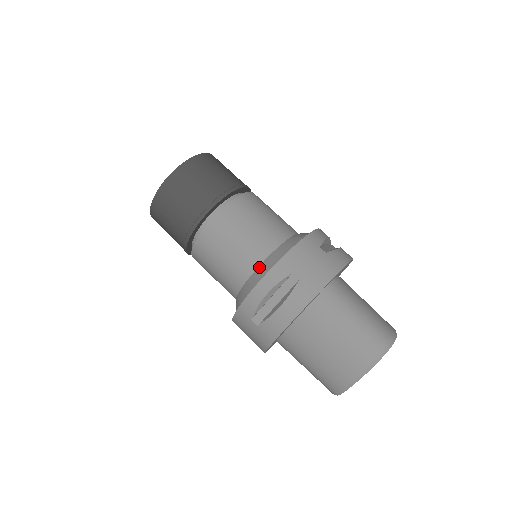
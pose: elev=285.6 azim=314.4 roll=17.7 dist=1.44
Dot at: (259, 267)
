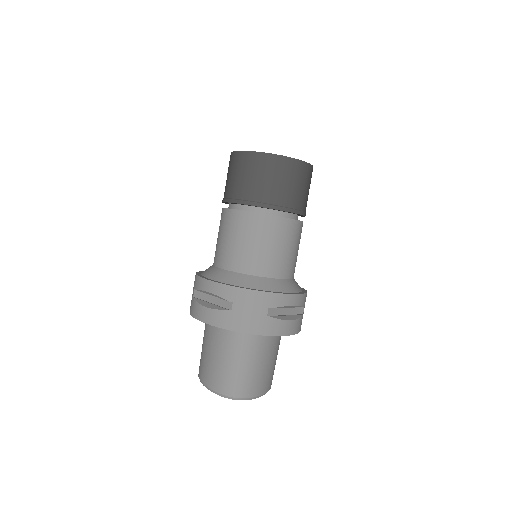
Dot at: (228, 271)
